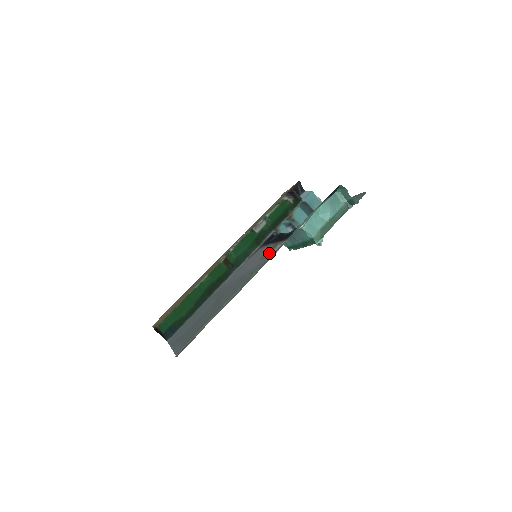
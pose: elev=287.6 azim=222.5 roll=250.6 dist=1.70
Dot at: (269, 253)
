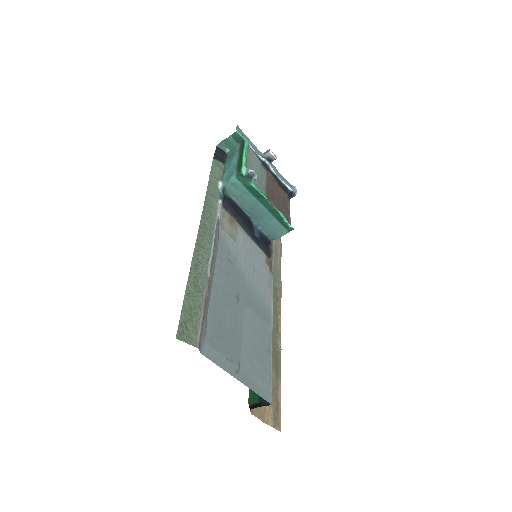
Dot at: (224, 224)
